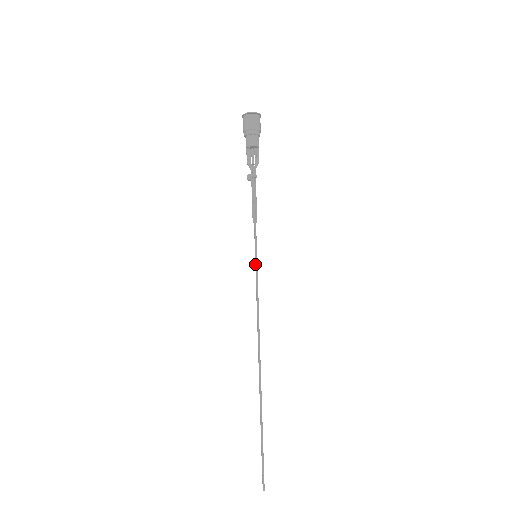
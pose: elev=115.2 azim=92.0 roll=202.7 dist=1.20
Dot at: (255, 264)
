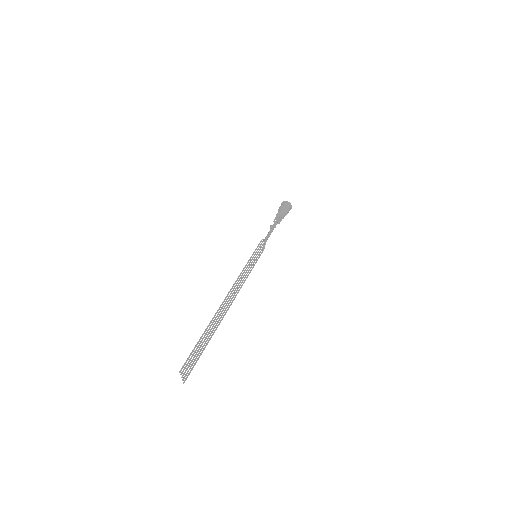
Dot at: (253, 259)
